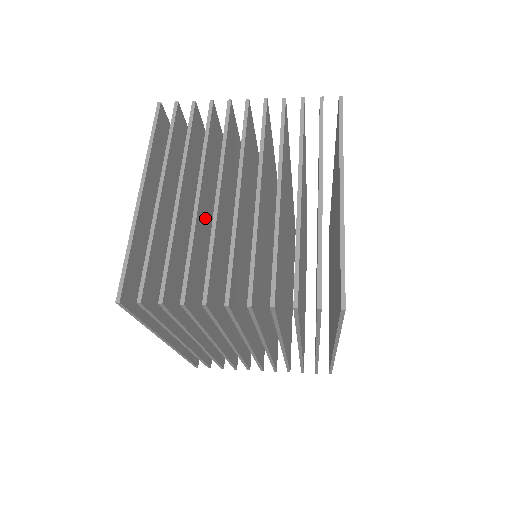
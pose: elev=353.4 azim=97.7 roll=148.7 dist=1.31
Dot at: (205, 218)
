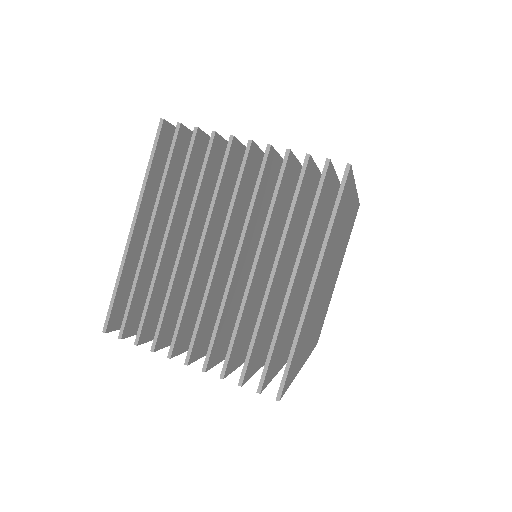
Dot at: (192, 256)
